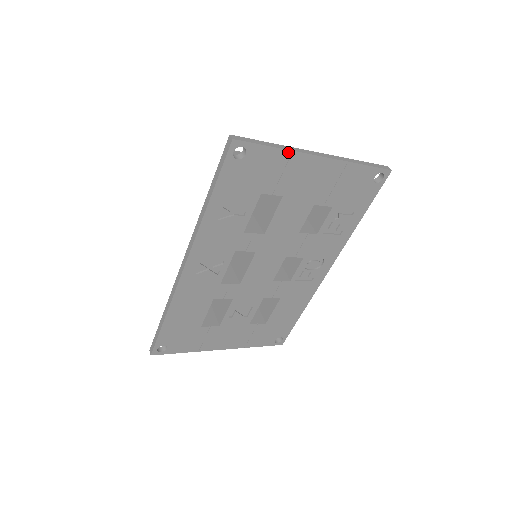
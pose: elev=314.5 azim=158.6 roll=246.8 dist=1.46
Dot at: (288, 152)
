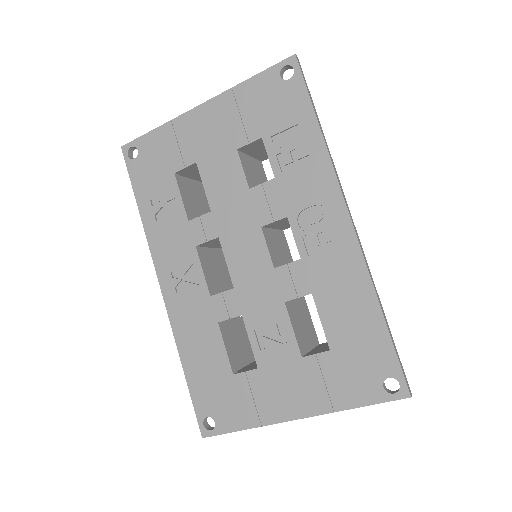
Dot at: (168, 124)
